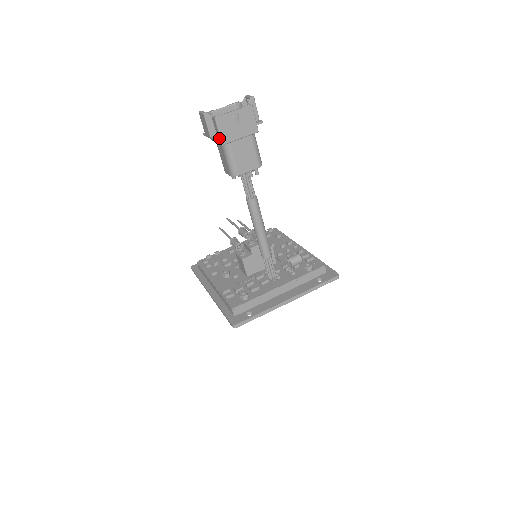
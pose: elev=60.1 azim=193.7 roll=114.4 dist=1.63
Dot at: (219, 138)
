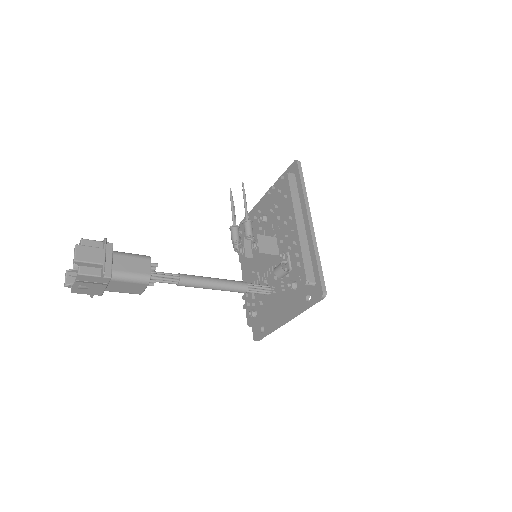
Dot at: occluded
